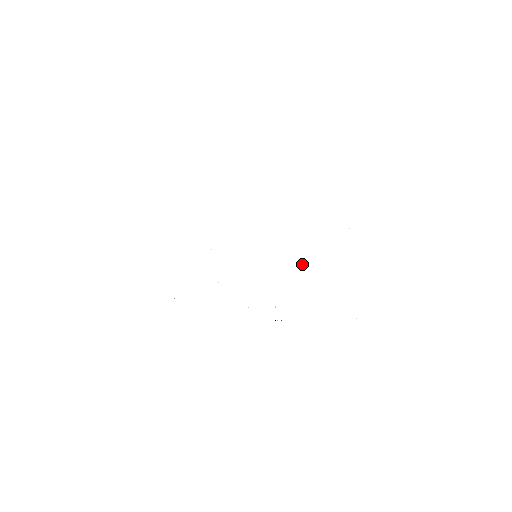
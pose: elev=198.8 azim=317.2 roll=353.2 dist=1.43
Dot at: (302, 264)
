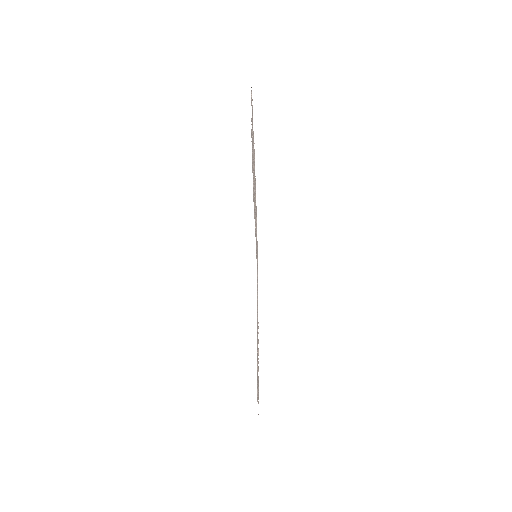
Dot at: occluded
